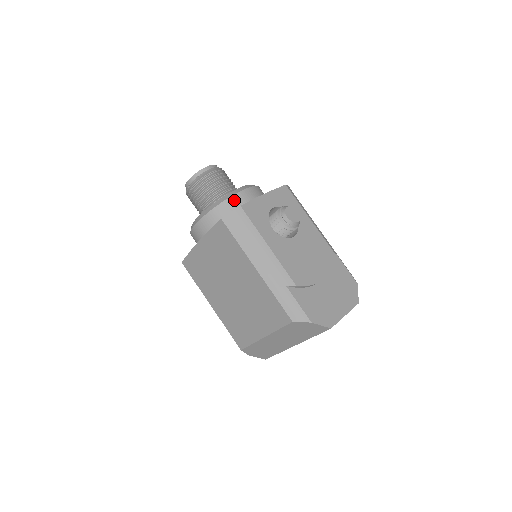
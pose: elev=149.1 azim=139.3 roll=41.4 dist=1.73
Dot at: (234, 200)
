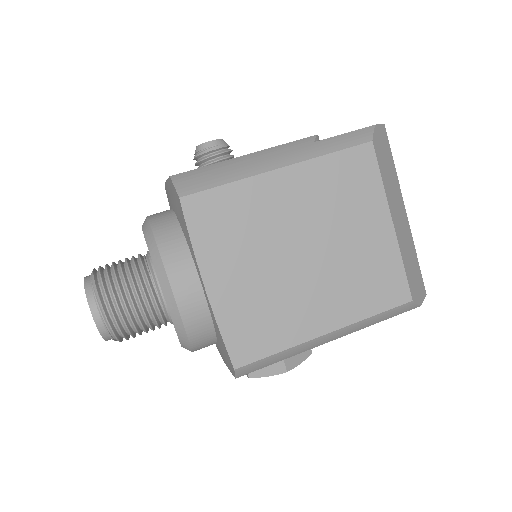
Dot at: (157, 220)
